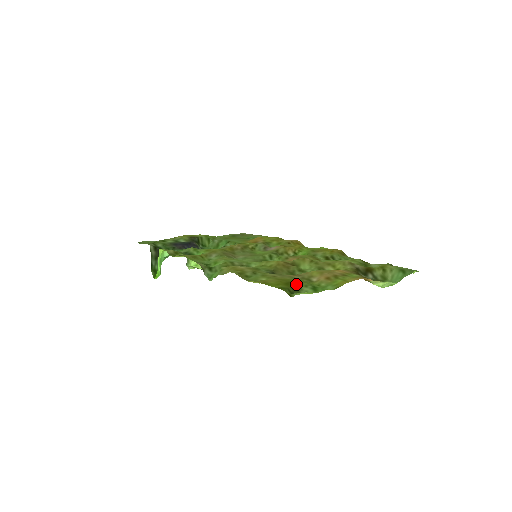
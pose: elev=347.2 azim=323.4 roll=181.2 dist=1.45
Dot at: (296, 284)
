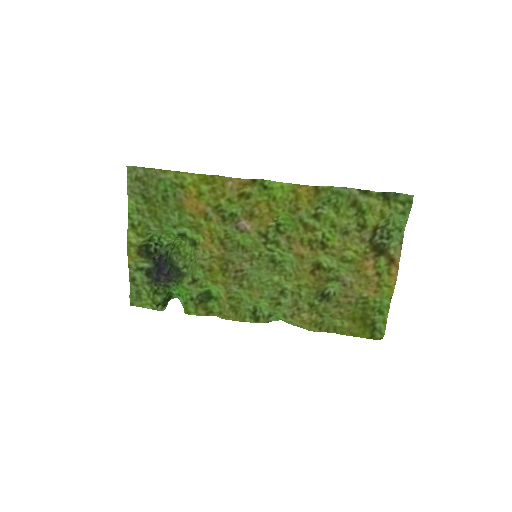
Dot at: (369, 321)
